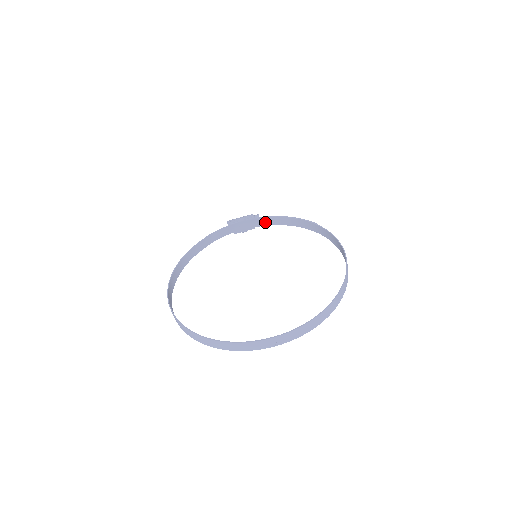
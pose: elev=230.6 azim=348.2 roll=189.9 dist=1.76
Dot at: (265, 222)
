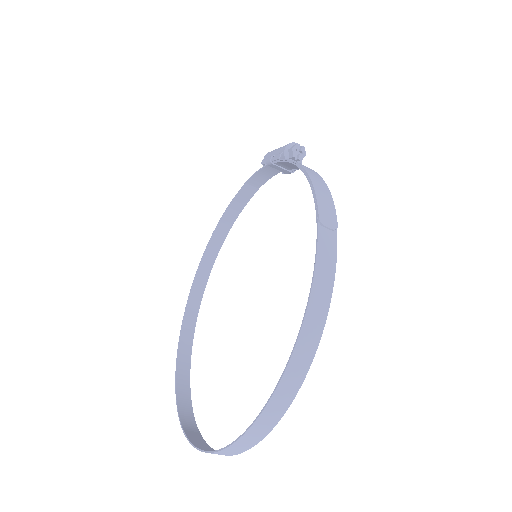
Dot at: occluded
